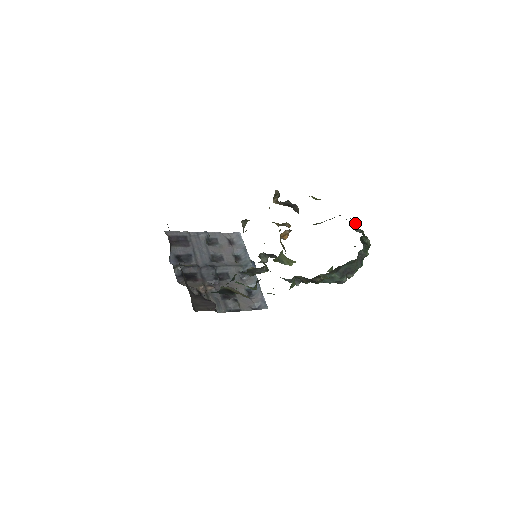
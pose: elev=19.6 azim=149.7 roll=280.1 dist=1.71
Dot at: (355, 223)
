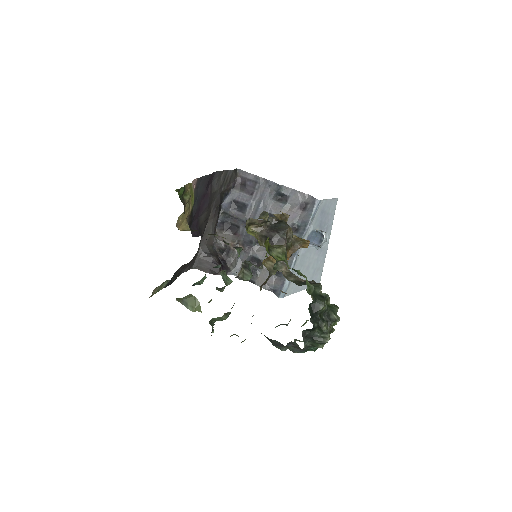
Dot at: (318, 309)
